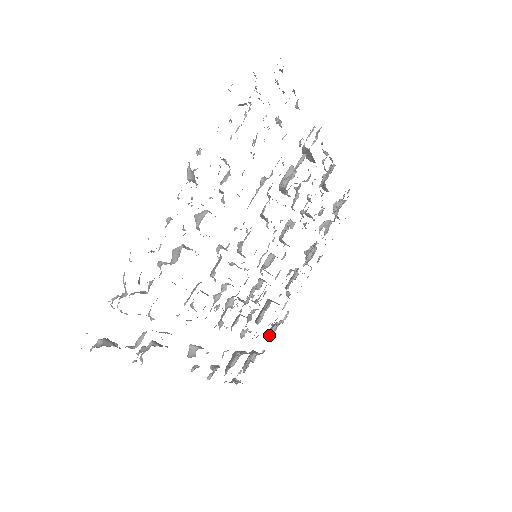
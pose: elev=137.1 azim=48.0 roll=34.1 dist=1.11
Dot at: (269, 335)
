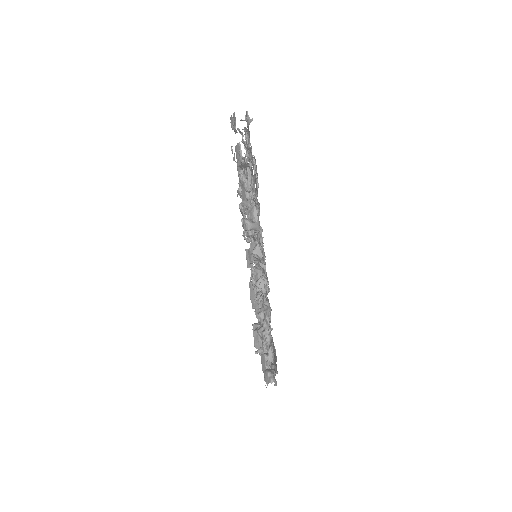
Dot at: occluded
